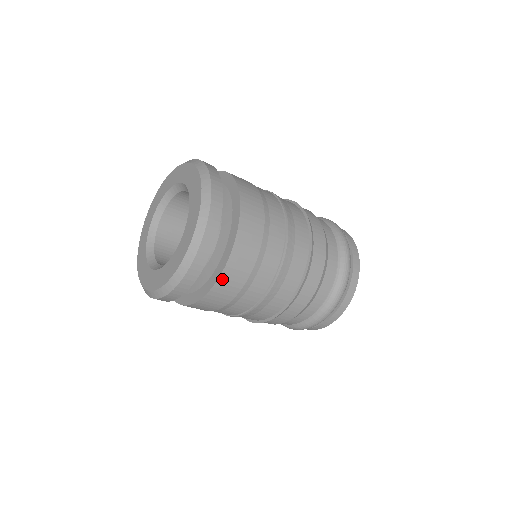
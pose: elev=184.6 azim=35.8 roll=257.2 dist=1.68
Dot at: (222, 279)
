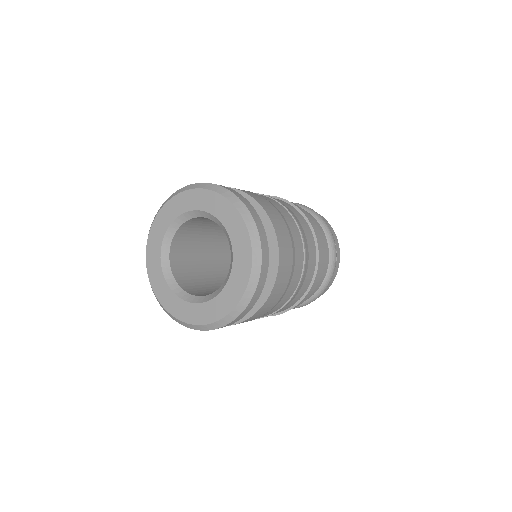
Dot at: (271, 296)
